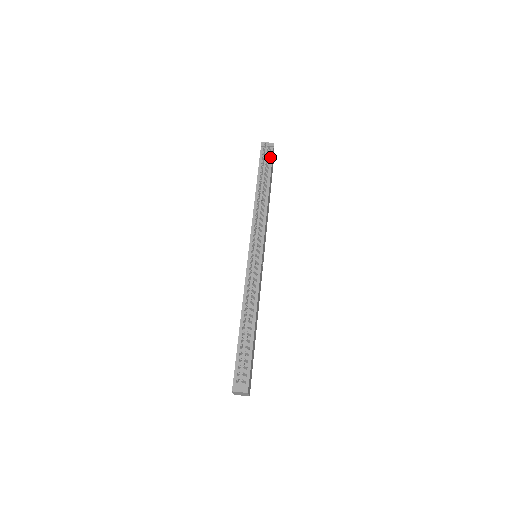
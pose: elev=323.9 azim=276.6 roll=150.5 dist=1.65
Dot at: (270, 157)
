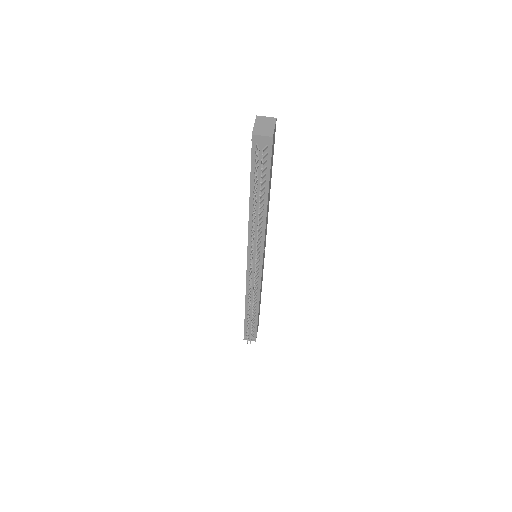
Dot at: (267, 158)
